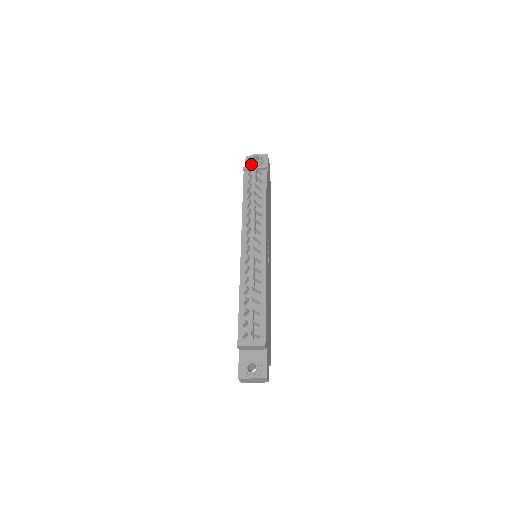
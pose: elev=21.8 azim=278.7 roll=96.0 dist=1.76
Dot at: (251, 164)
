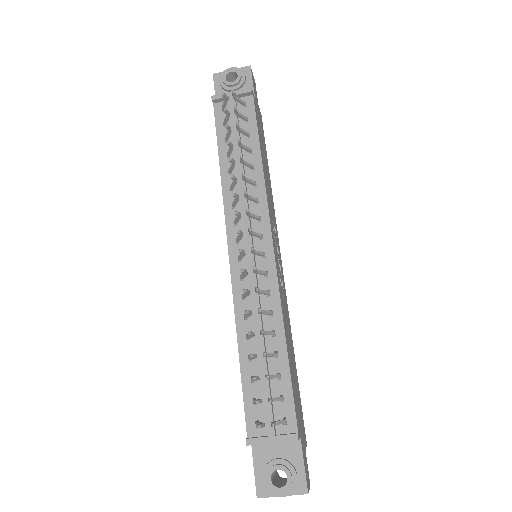
Dot at: (224, 88)
